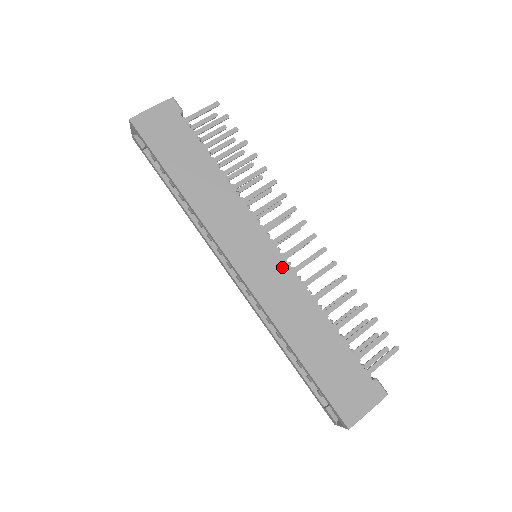
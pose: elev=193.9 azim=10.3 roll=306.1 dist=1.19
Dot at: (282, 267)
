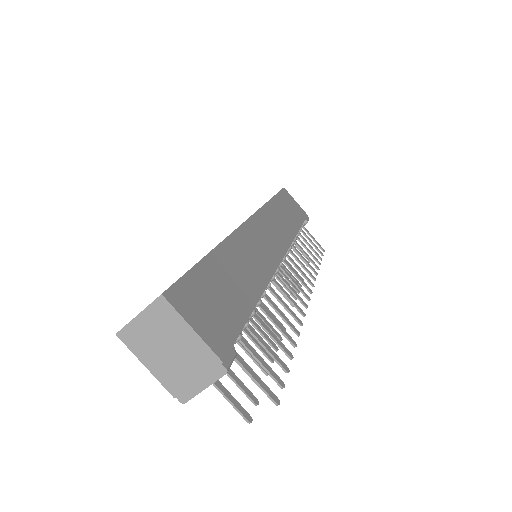
Dot at: (273, 260)
